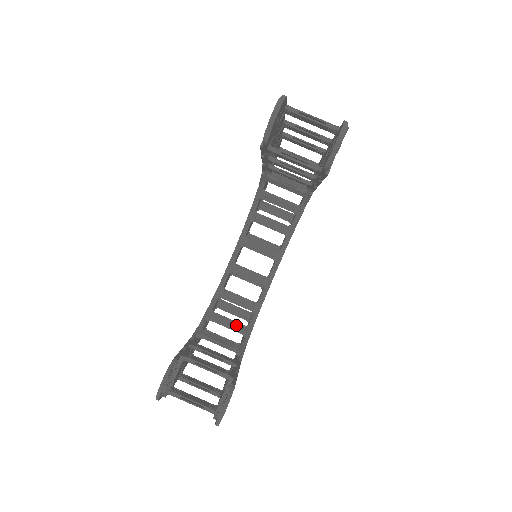
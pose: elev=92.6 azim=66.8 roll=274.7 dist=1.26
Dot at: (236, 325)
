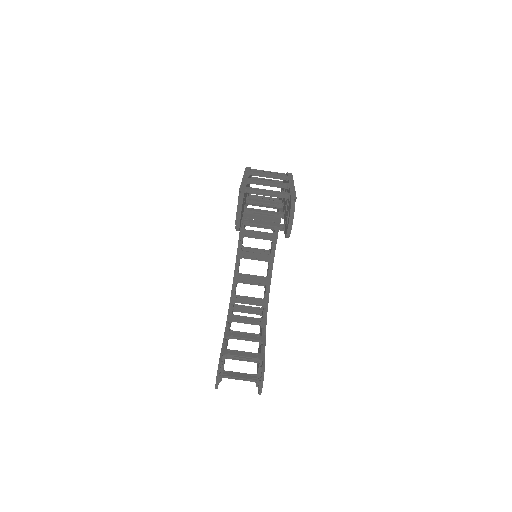
Dot at: (256, 301)
